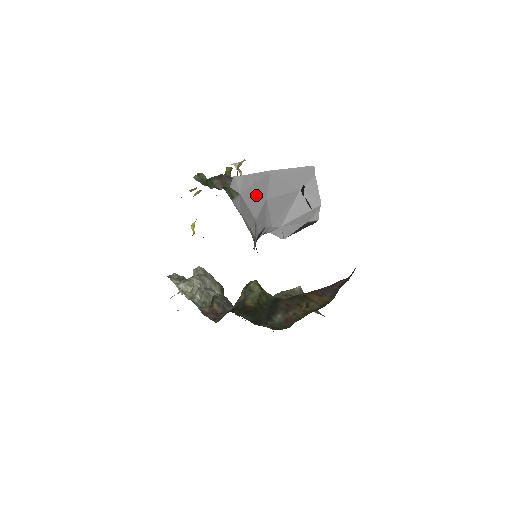
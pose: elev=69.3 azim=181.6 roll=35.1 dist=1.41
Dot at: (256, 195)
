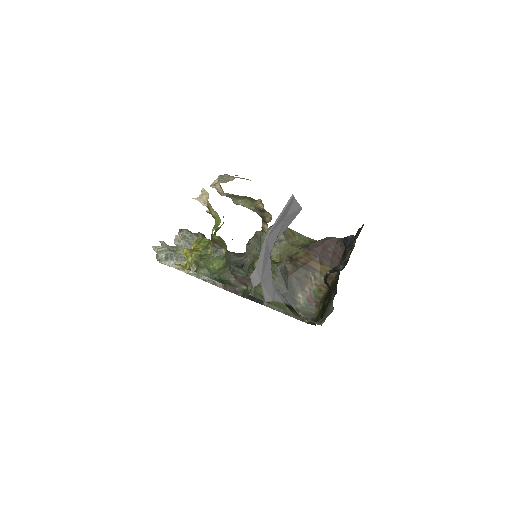
Dot at: (266, 264)
